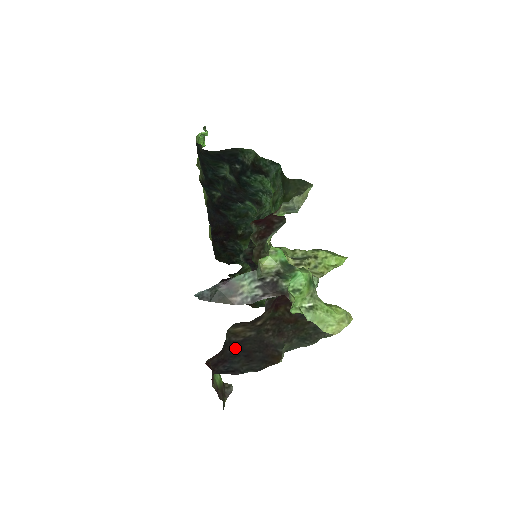
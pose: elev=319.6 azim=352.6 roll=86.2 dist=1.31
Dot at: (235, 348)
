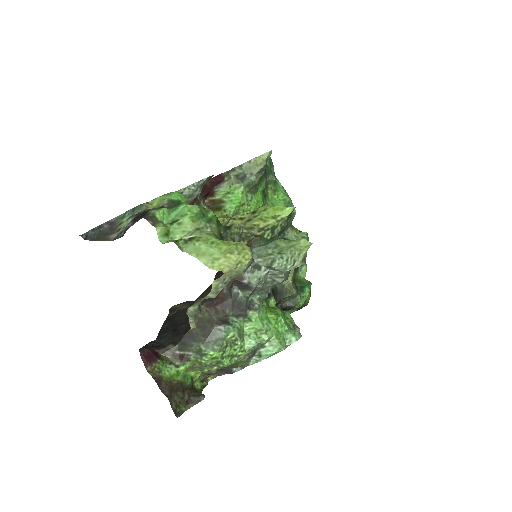
Dot at: (168, 323)
